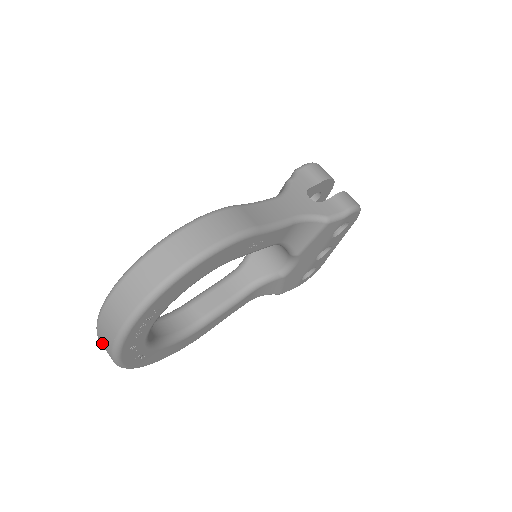
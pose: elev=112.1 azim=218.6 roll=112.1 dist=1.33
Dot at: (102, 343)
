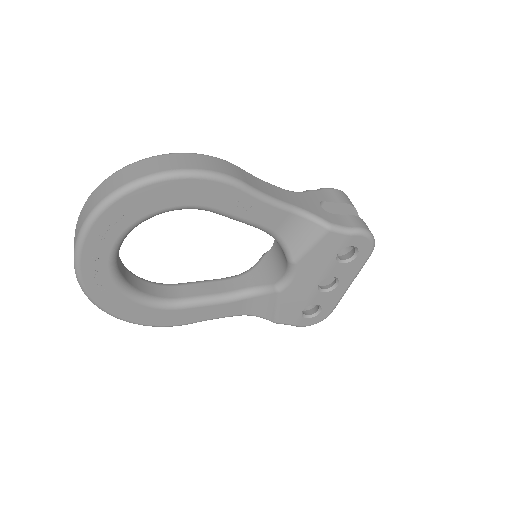
Dot at: occluded
